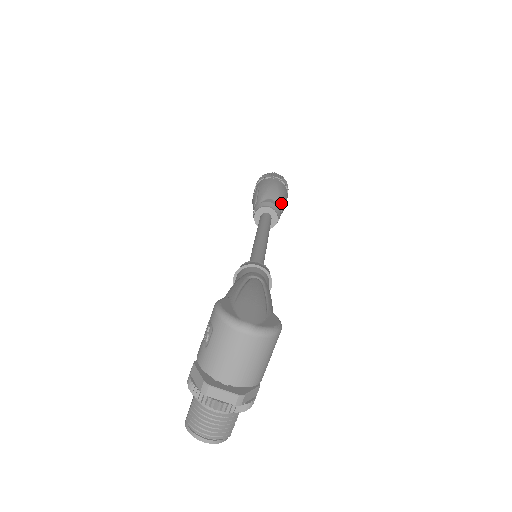
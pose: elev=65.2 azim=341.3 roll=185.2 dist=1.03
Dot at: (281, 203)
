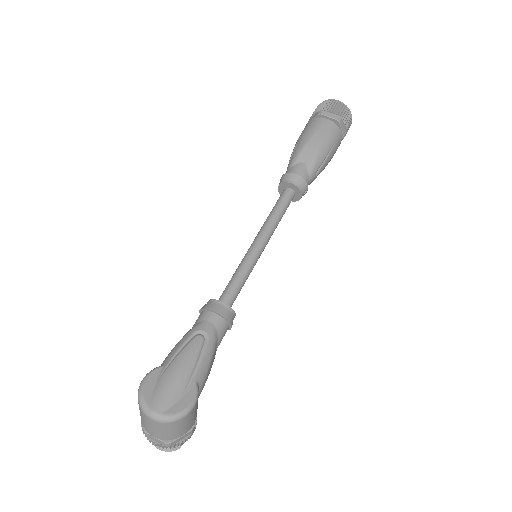
Dot at: (316, 165)
